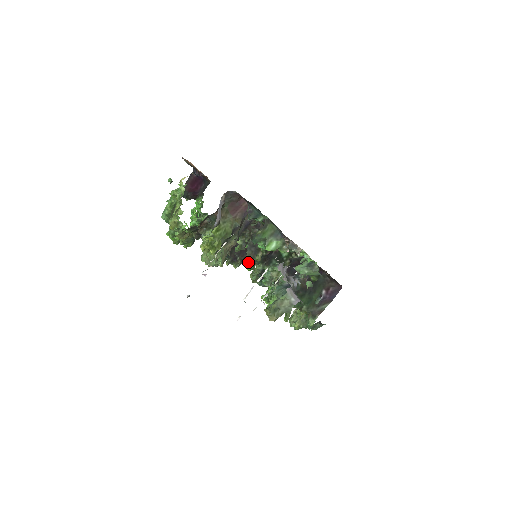
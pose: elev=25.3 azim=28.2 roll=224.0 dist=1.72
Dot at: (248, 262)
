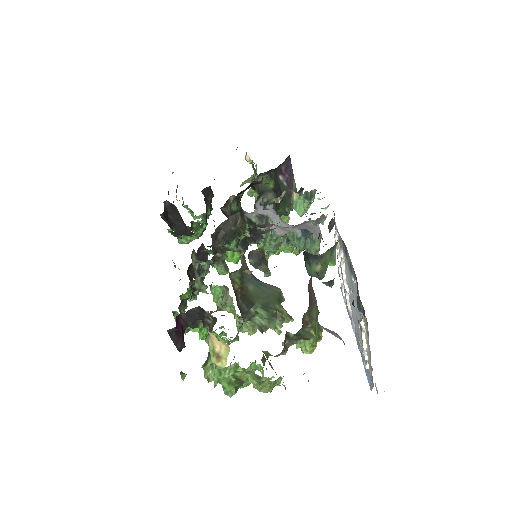
Dot at: (233, 261)
